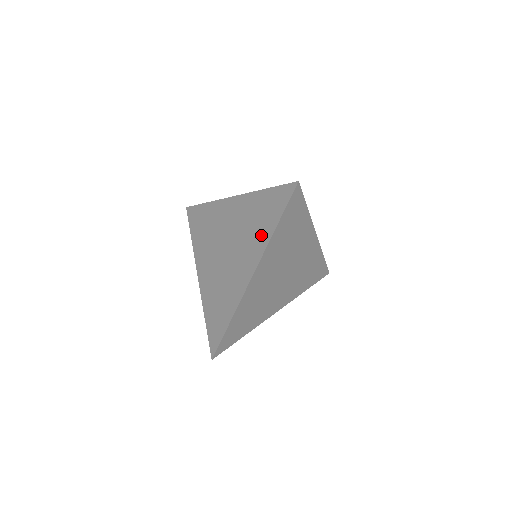
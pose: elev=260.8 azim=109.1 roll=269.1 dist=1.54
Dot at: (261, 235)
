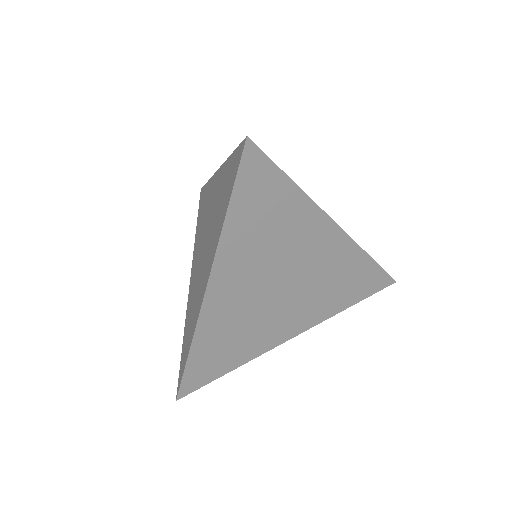
Dot at: (206, 196)
